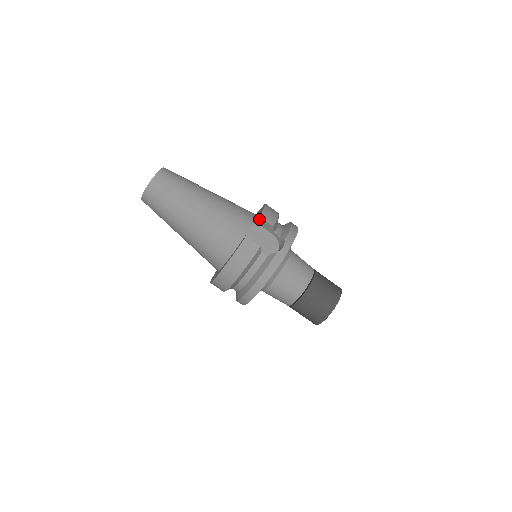
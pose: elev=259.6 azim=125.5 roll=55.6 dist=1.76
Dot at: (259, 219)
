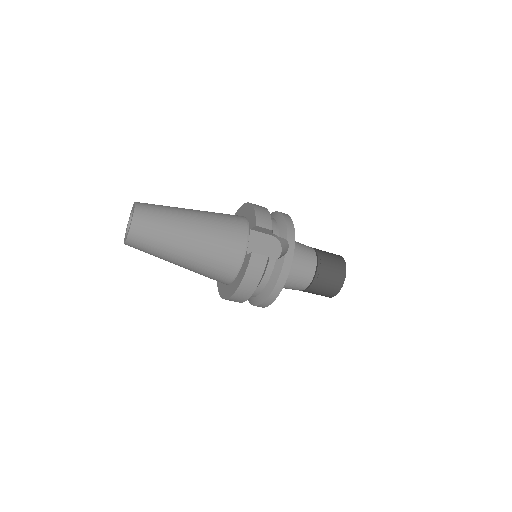
Dot at: (256, 227)
